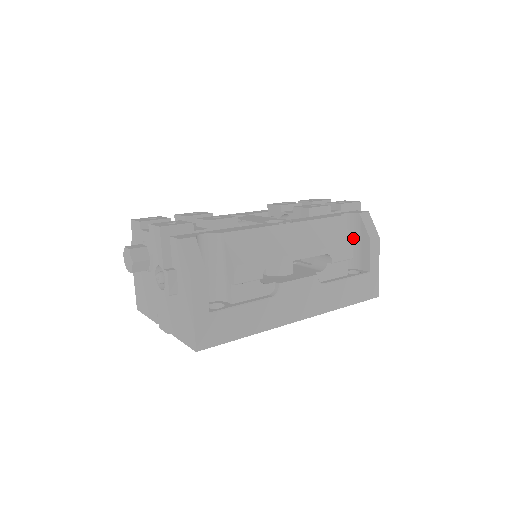
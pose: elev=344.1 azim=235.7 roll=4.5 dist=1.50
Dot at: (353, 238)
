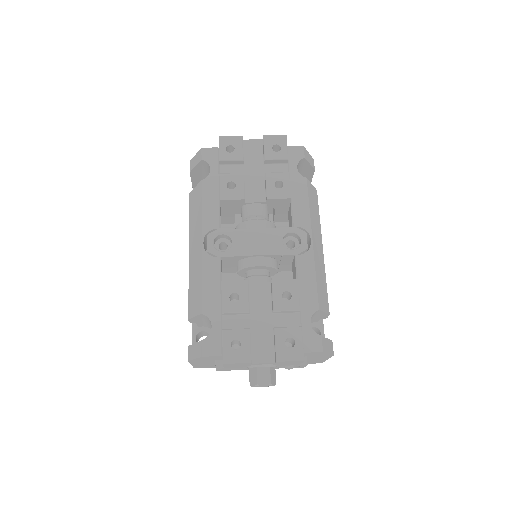
Dot at: occluded
